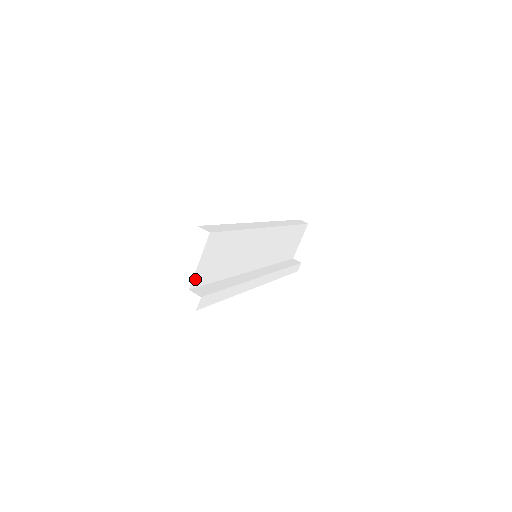
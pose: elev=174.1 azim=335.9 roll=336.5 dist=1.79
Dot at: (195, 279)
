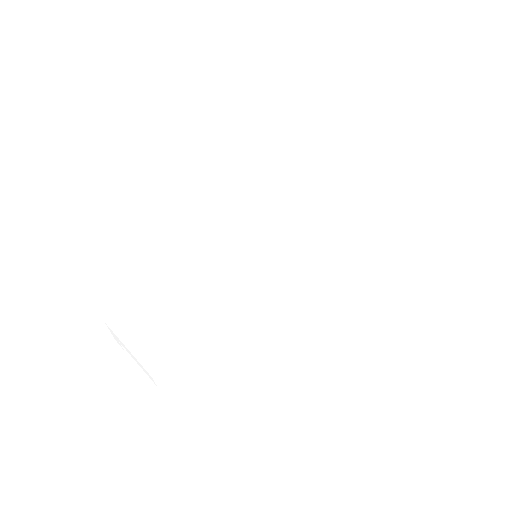
Dot at: occluded
